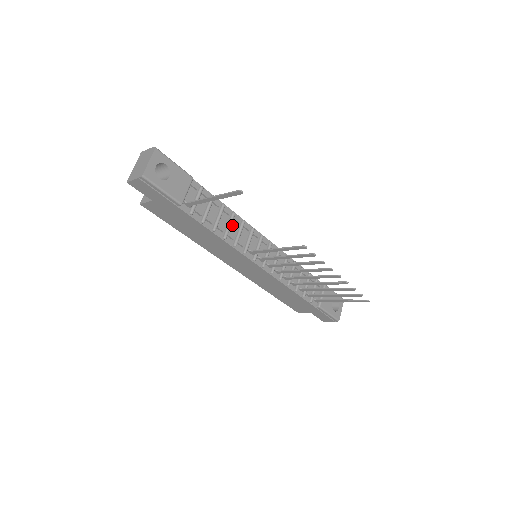
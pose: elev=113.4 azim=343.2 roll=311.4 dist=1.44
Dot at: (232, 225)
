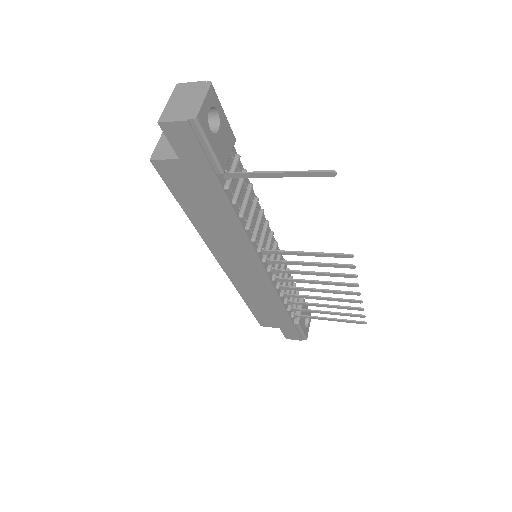
Dot at: occluded
